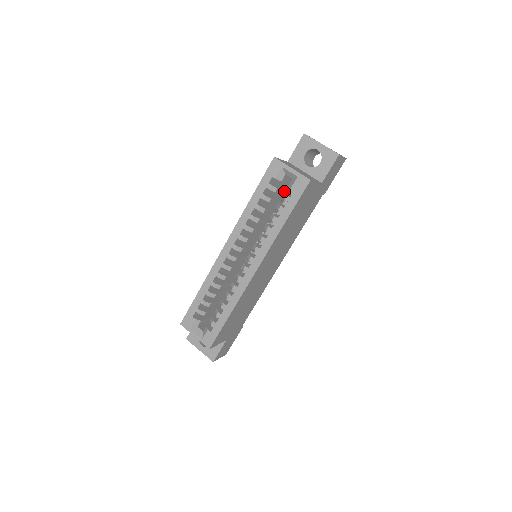
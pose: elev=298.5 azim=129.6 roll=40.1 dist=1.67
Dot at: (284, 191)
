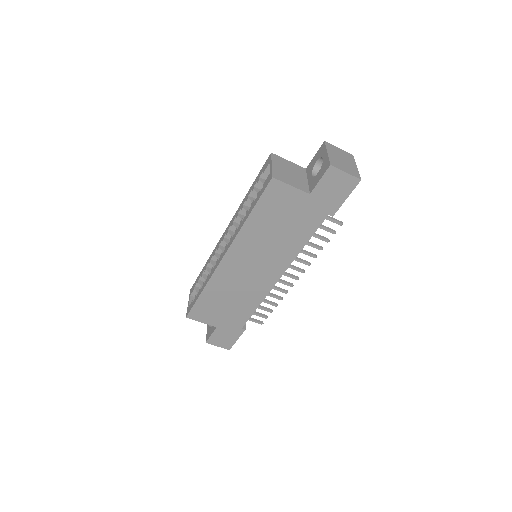
Dot at: occluded
